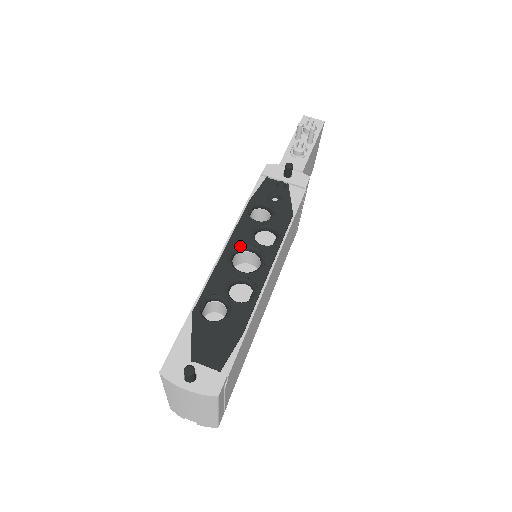
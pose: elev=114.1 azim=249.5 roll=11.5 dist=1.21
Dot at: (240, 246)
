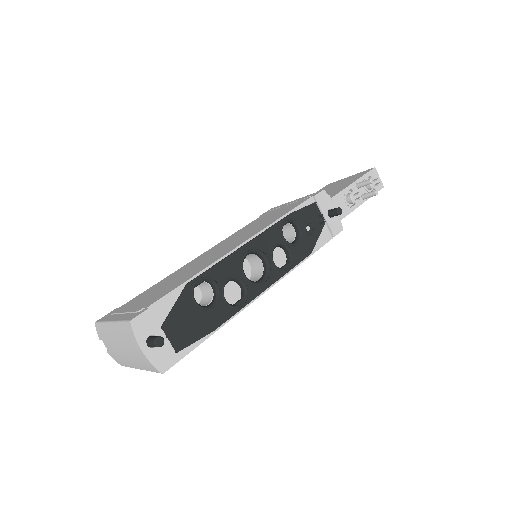
Dot at: (259, 251)
